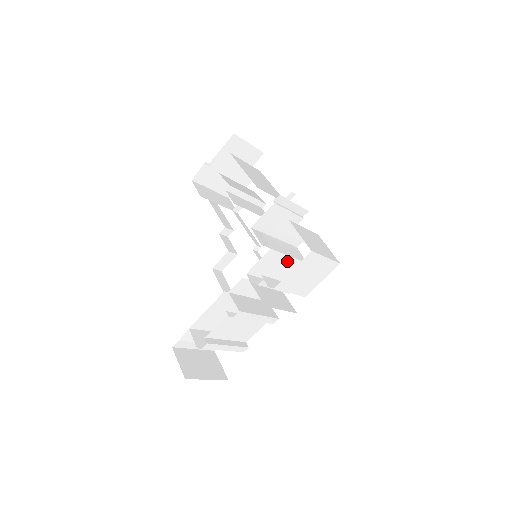
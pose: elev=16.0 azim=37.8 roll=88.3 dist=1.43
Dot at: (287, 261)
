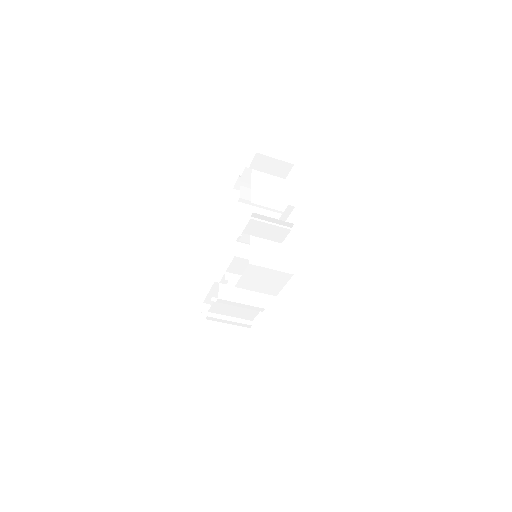
Dot at: occluded
